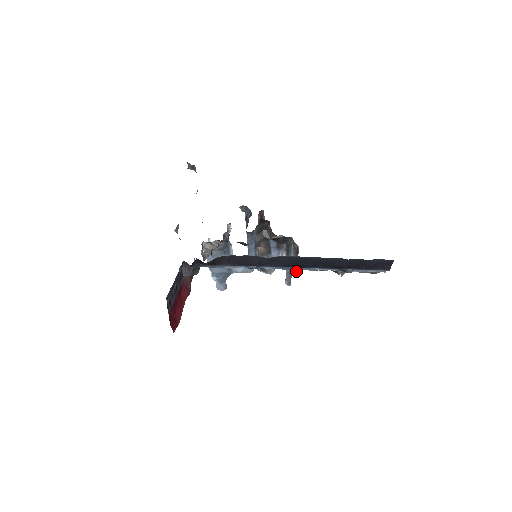
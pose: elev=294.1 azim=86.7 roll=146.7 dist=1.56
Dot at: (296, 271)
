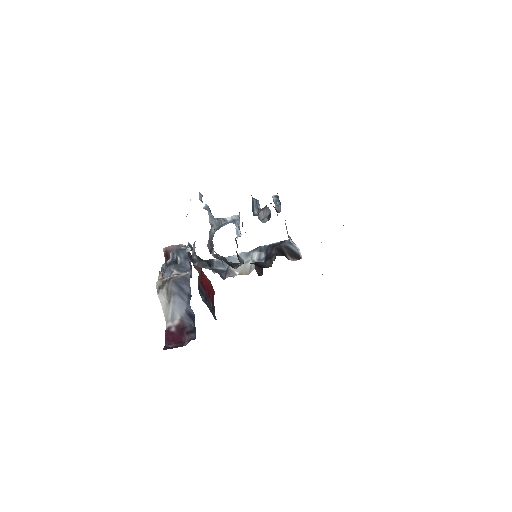
Dot at: occluded
